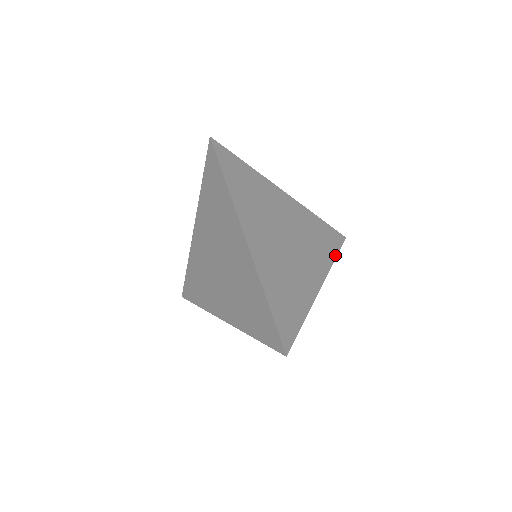
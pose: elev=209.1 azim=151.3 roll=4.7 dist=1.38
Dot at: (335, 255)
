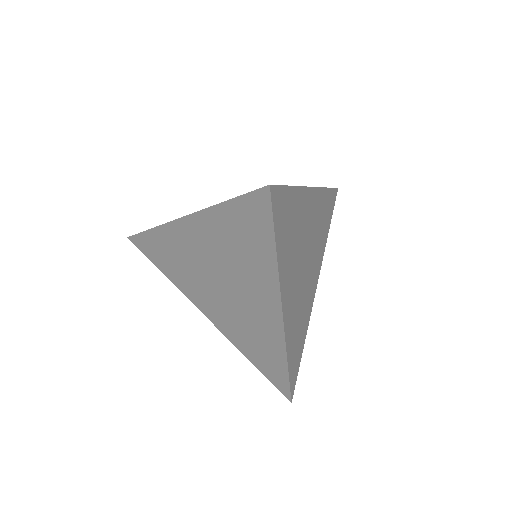
Dot at: (329, 228)
